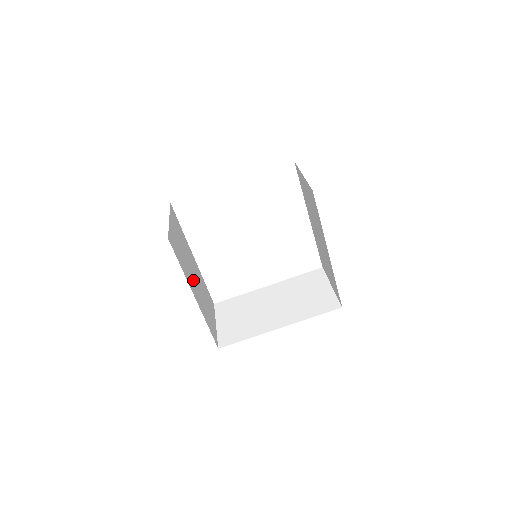
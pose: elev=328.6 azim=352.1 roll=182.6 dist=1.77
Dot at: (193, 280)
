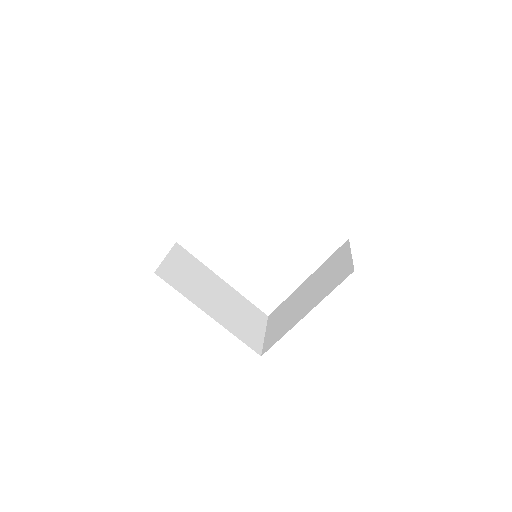
Dot at: (211, 300)
